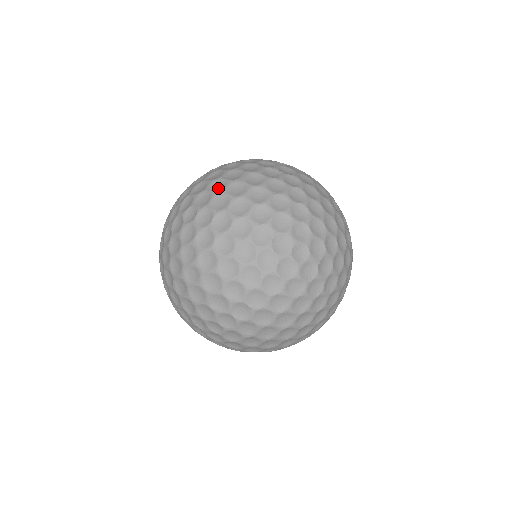
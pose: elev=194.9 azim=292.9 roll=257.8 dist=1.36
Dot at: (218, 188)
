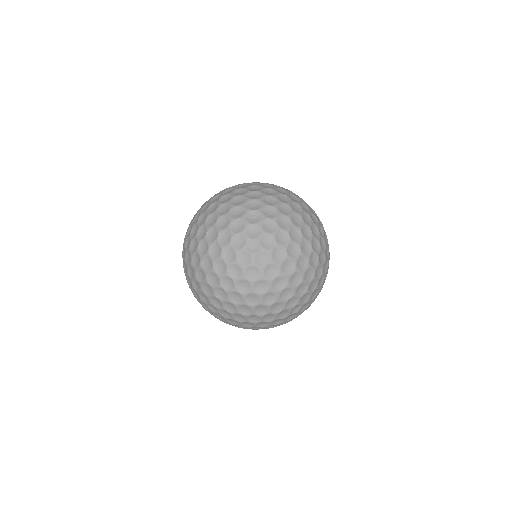
Dot at: (256, 219)
